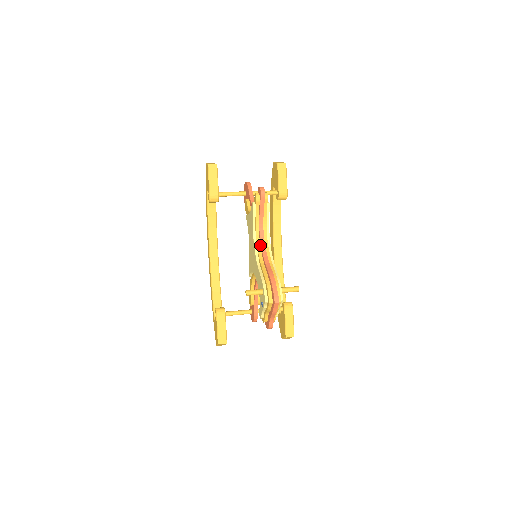
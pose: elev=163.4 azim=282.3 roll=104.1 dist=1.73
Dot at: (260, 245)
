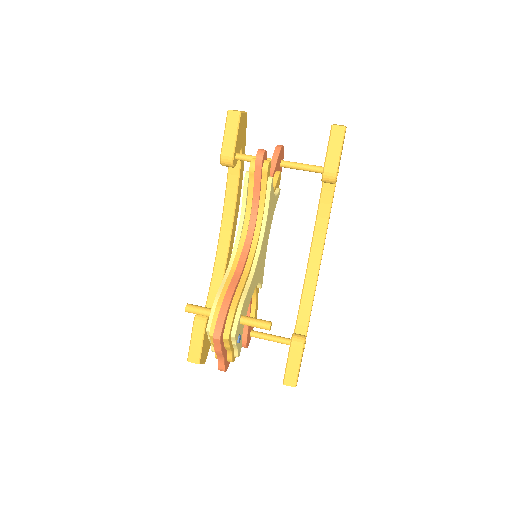
Dot at: (245, 241)
